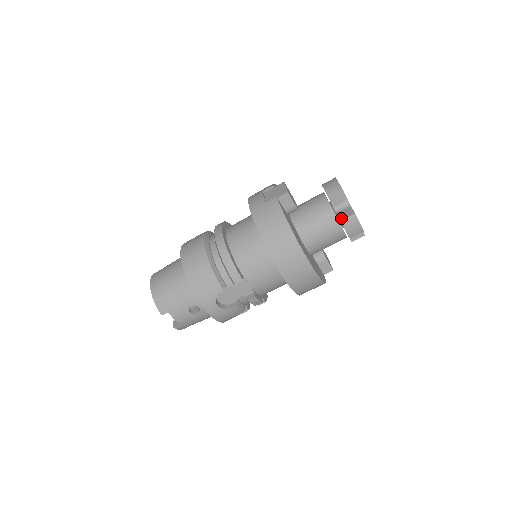
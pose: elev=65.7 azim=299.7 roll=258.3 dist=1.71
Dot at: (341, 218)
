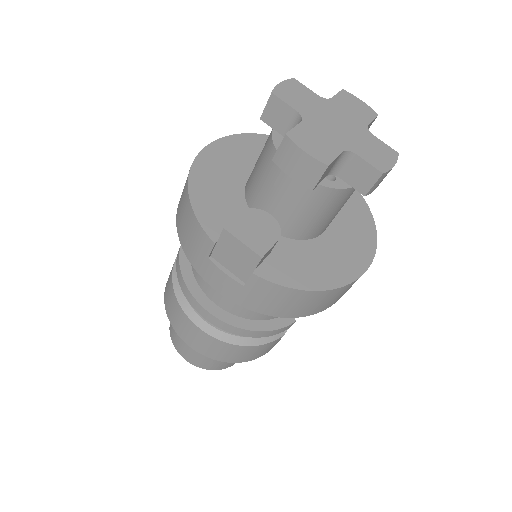
Dot at: (360, 190)
